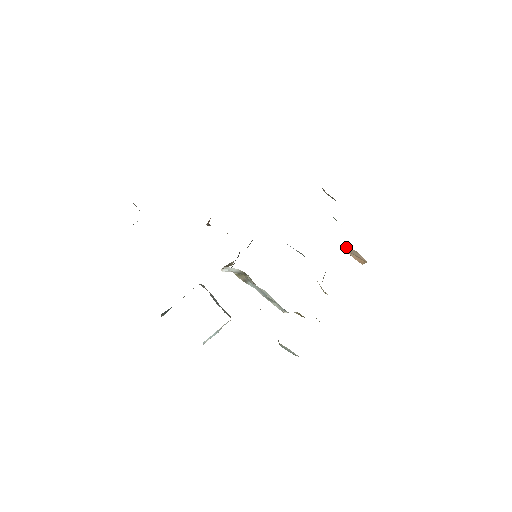
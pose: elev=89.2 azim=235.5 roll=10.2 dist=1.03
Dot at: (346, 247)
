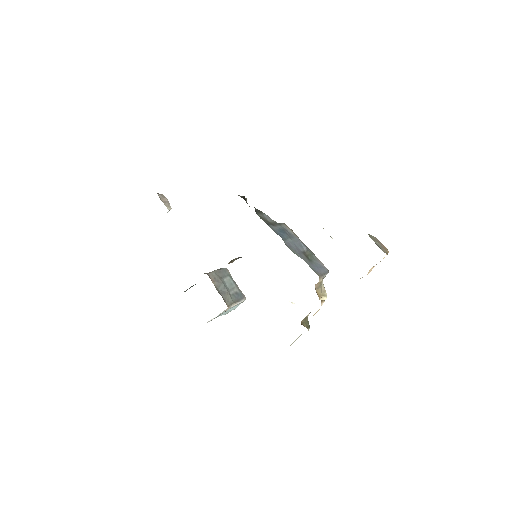
Dot at: occluded
